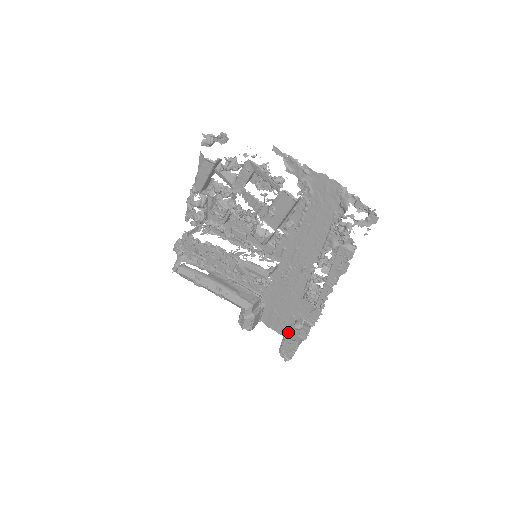
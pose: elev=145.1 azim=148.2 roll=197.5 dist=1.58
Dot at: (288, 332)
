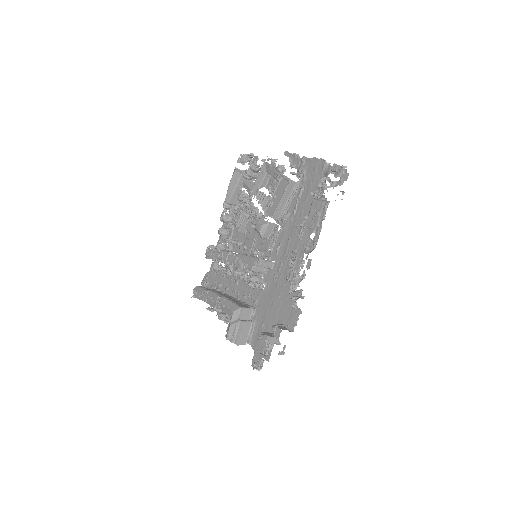
Dot at: (264, 332)
